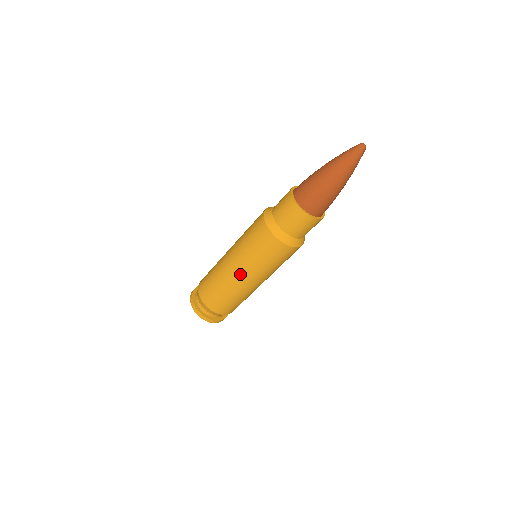
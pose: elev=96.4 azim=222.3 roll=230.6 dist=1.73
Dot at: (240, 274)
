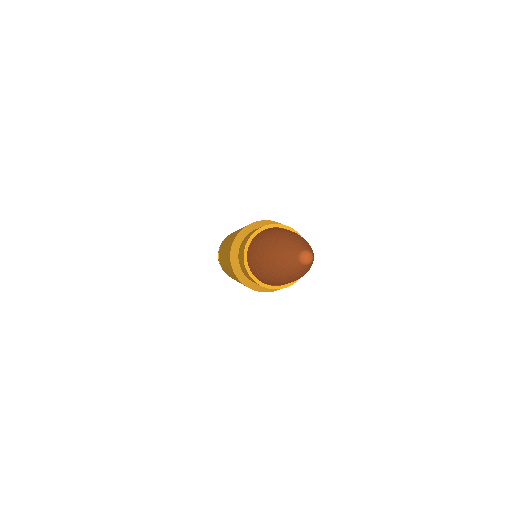
Dot at: occluded
